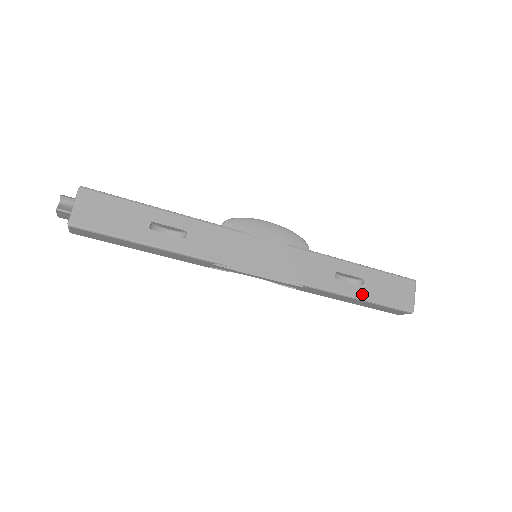
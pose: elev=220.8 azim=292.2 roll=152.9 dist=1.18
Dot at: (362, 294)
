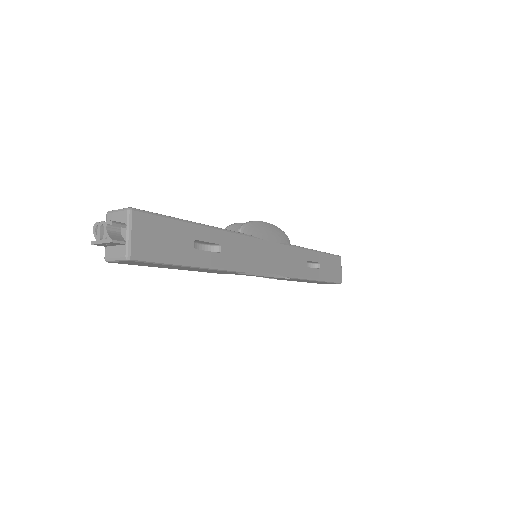
Dot at: (320, 276)
